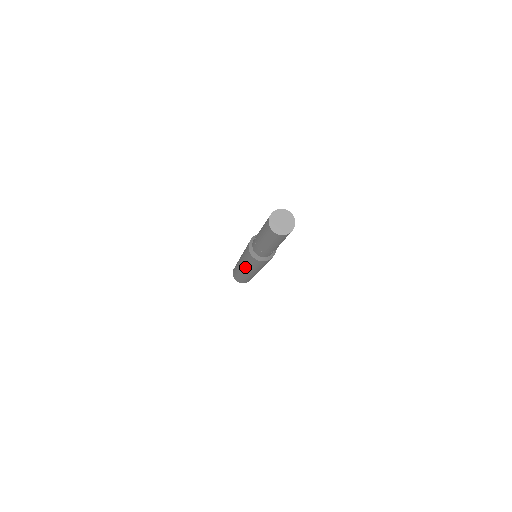
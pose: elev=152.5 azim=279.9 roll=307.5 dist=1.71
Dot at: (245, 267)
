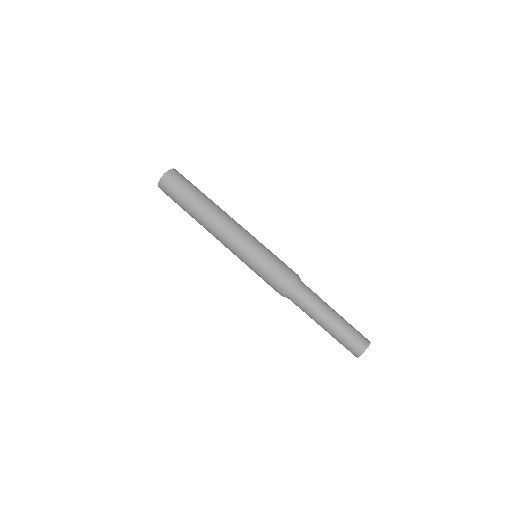
Dot at: occluded
